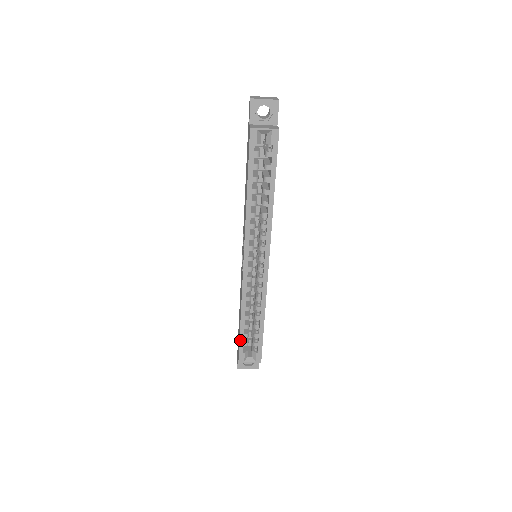
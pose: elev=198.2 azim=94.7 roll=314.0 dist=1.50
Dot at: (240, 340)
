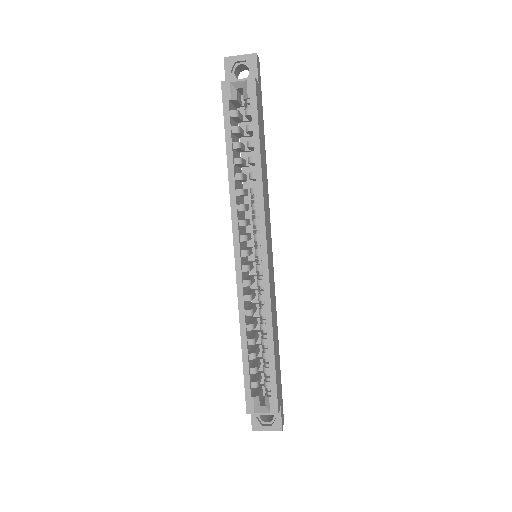
Dot at: (244, 377)
